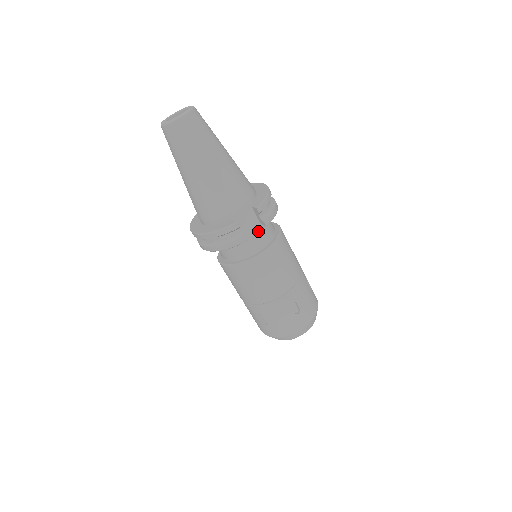
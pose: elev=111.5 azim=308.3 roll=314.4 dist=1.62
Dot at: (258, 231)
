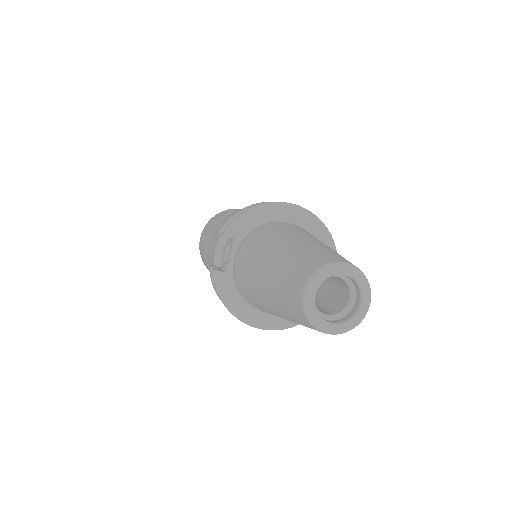
Dot at: occluded
